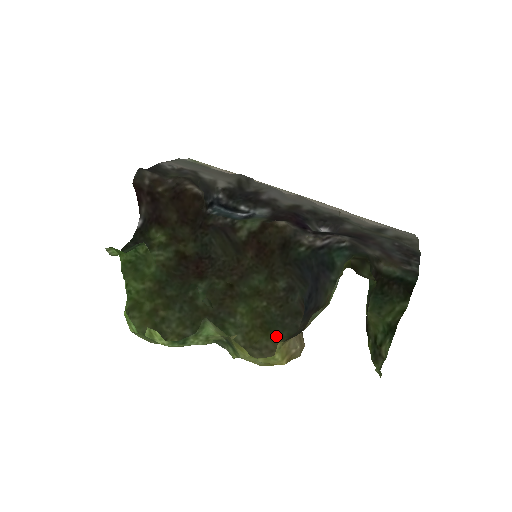
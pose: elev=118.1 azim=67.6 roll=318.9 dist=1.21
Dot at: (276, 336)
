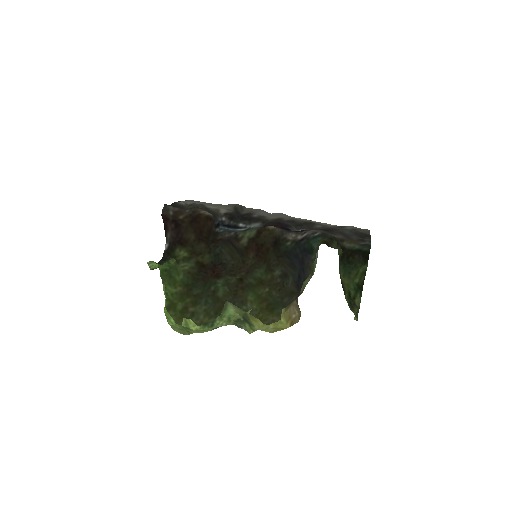
Dot at: (279, 312)
